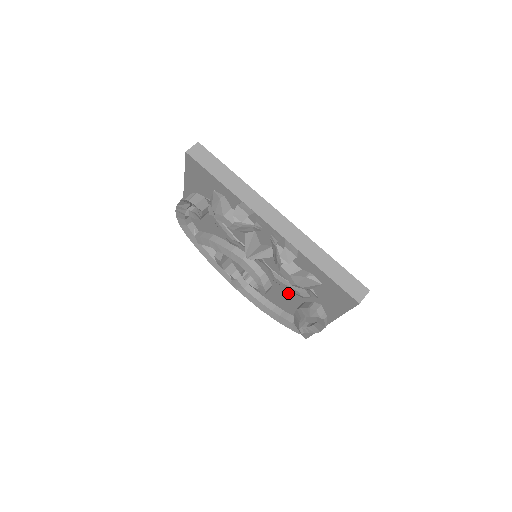
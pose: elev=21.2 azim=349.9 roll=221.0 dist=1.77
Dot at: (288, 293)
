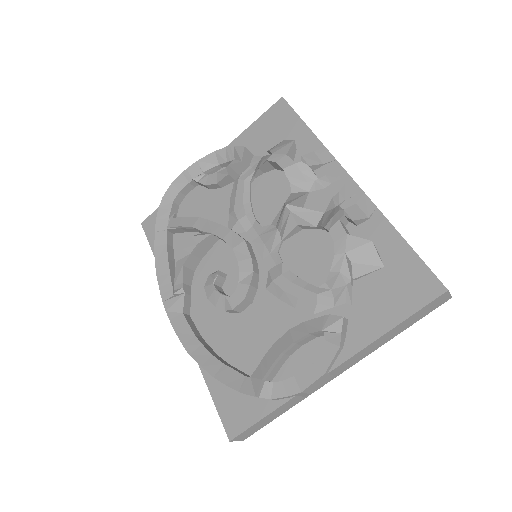
Dot at: (280, 312)
